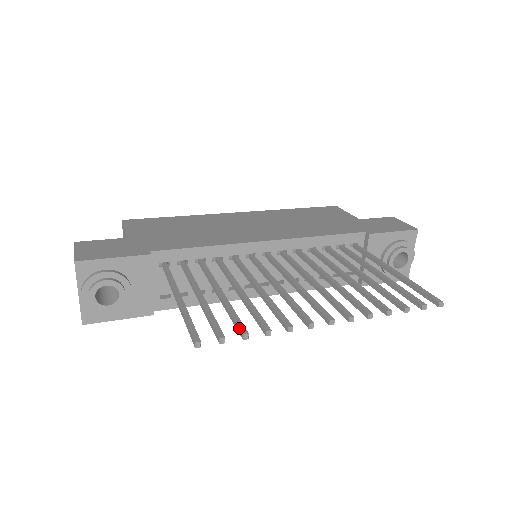
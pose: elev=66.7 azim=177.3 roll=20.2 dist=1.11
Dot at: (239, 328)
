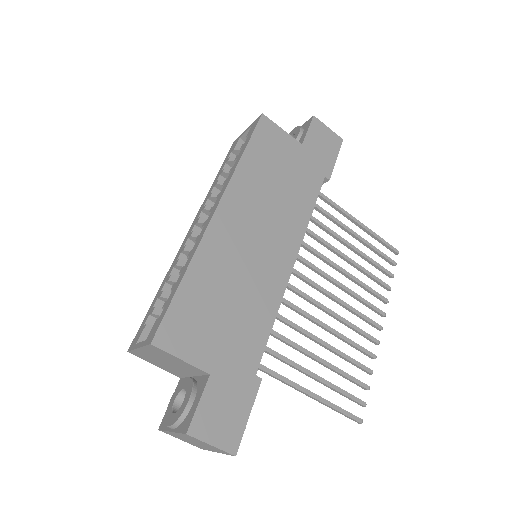
Dot at: (363, 387)
